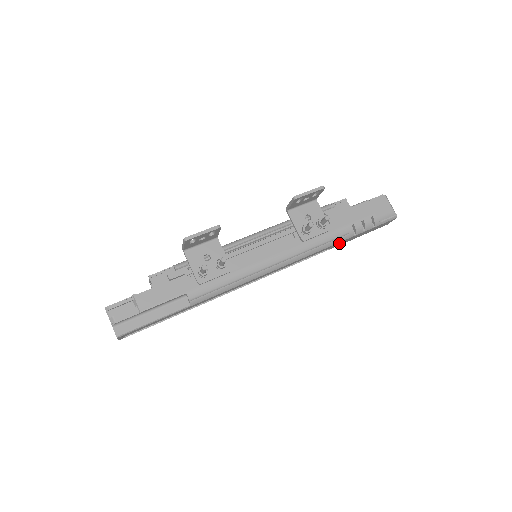
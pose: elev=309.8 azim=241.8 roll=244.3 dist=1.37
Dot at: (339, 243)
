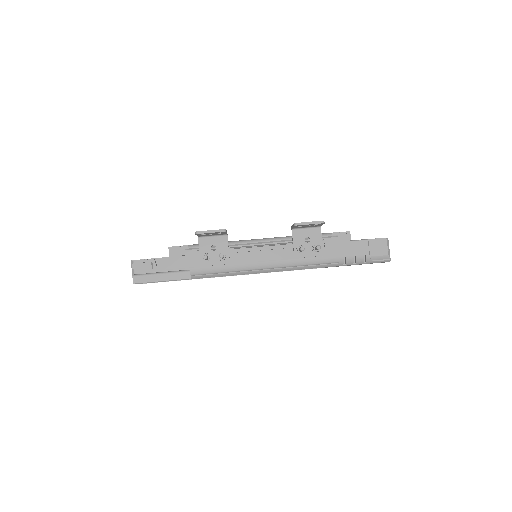
Dot at: occluded
